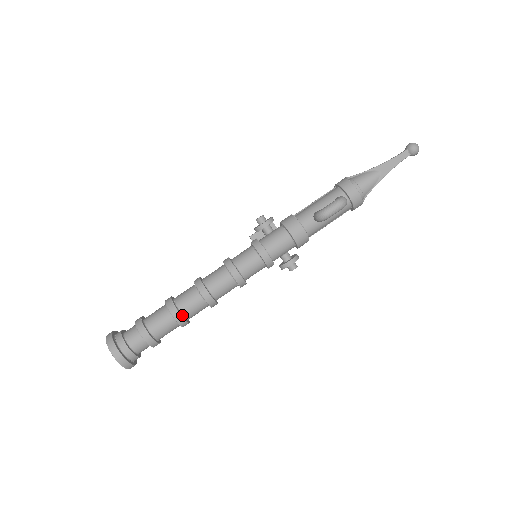
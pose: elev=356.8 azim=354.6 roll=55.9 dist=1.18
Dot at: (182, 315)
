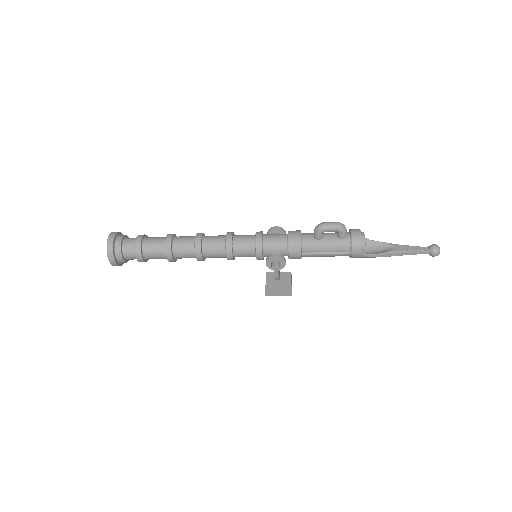
Dot at: (172, 242)
